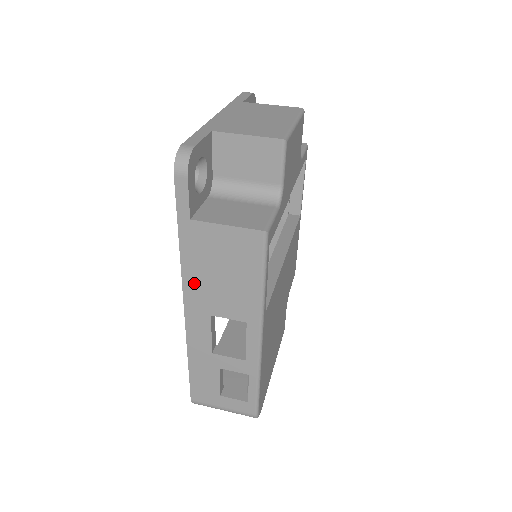
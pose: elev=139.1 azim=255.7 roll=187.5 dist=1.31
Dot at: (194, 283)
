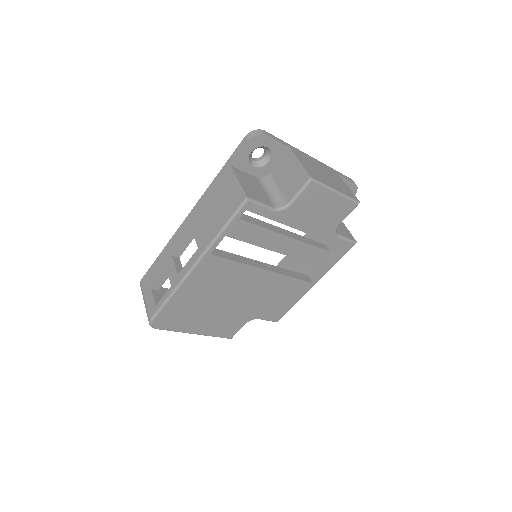
Dot at: (202, 204)
